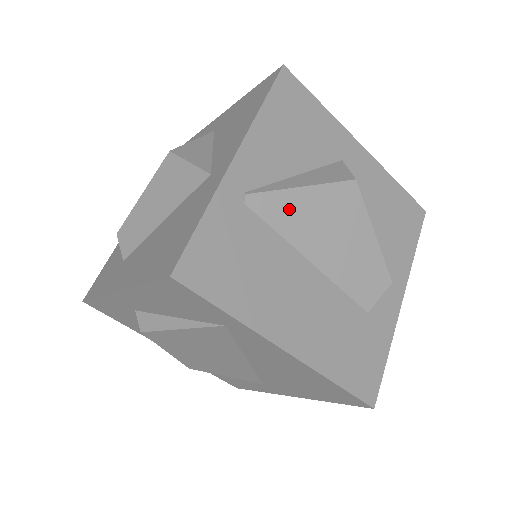
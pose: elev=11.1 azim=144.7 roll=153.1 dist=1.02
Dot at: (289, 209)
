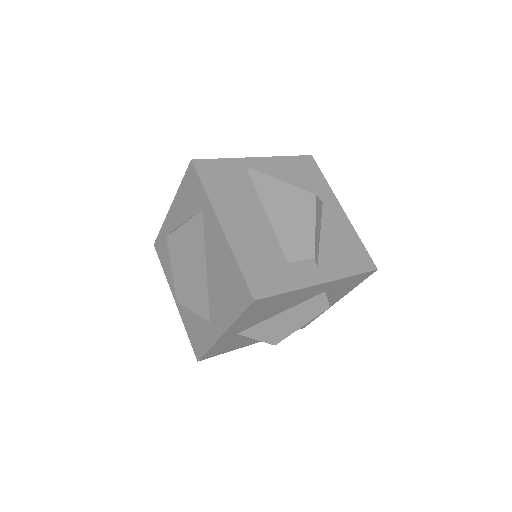
Dot at: (269, 185)
